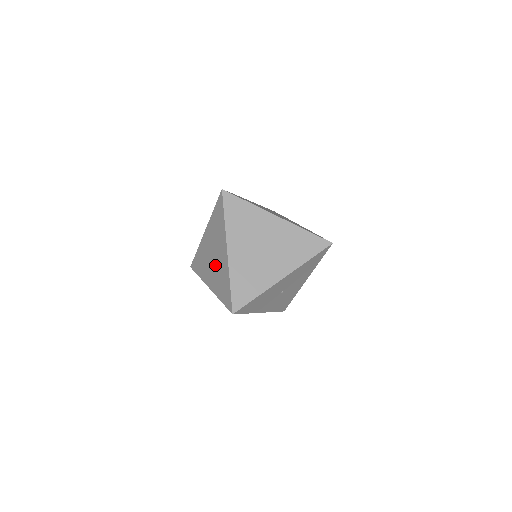
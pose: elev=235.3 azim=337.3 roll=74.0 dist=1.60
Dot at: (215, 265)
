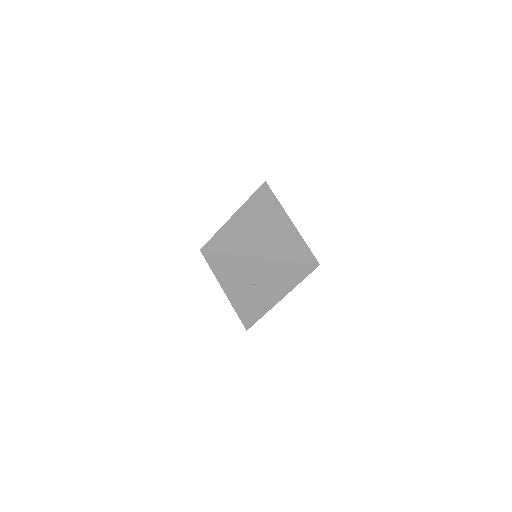
Dot at: occluded
